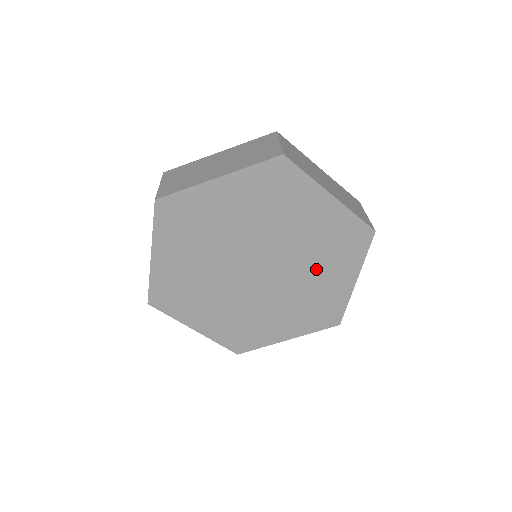
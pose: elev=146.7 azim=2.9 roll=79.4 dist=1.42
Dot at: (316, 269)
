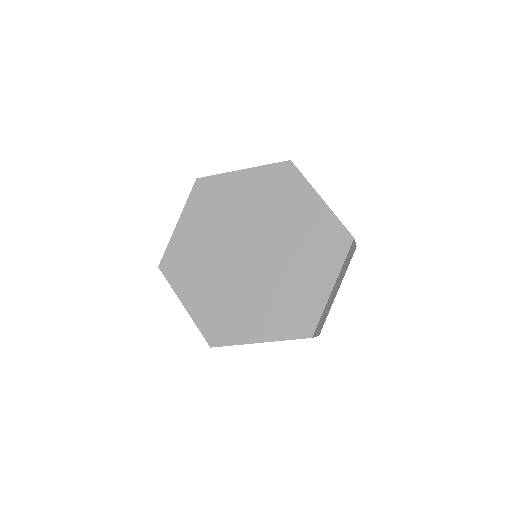
Dot at: (299, 265)
